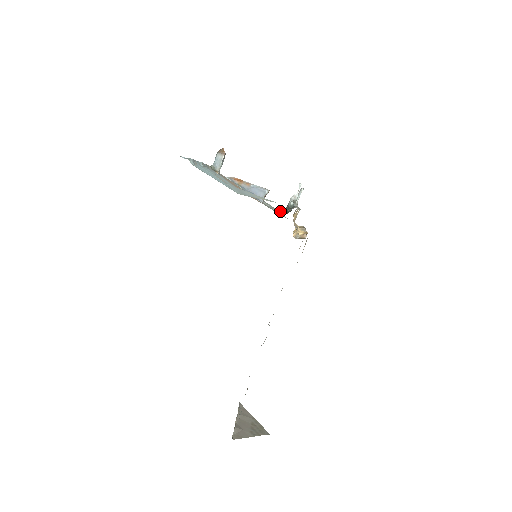
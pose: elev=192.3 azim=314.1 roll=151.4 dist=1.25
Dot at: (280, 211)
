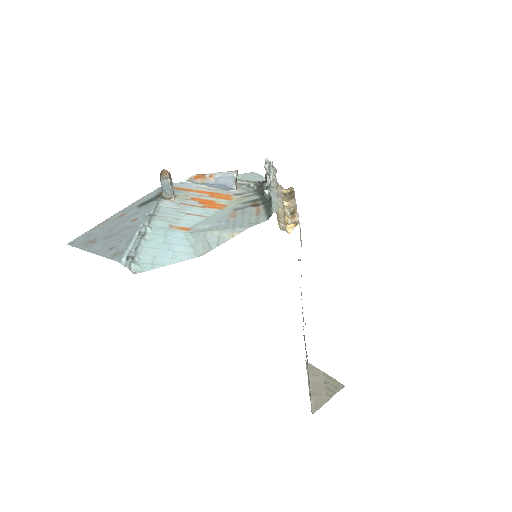
Dot at: (259, 186)
